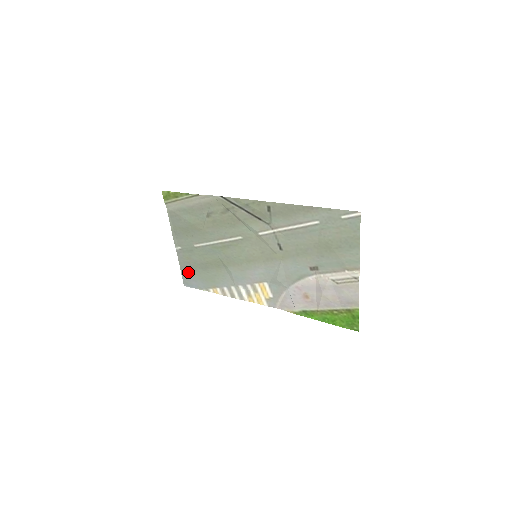
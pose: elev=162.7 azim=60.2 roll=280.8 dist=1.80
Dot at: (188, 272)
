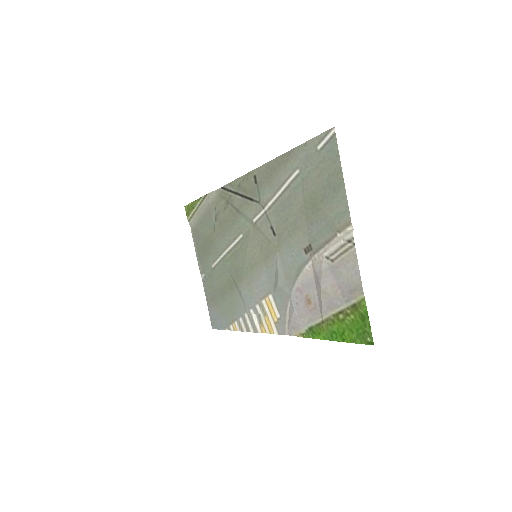
Dot at: (213, 307)
